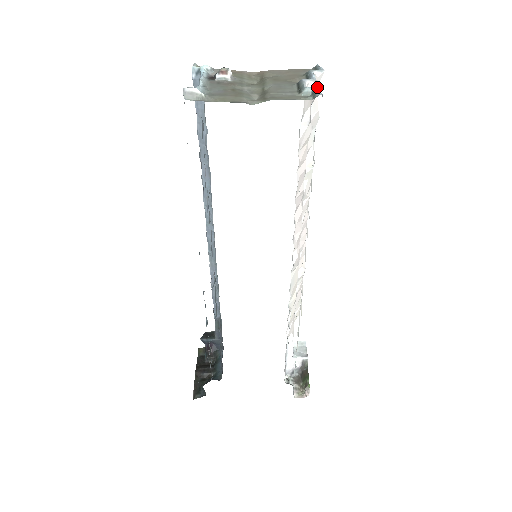
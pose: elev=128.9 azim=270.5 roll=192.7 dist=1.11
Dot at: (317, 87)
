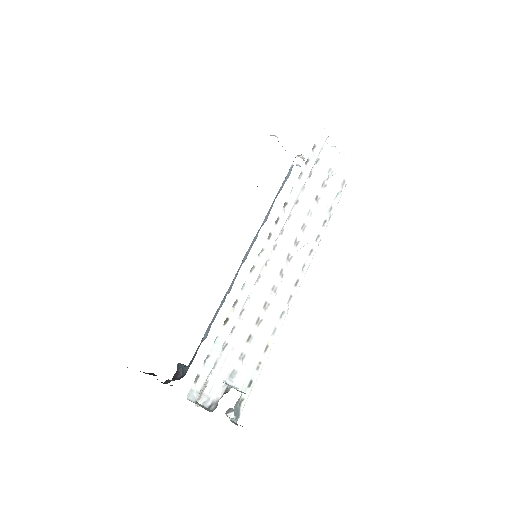
Dot at: (342, 163)
